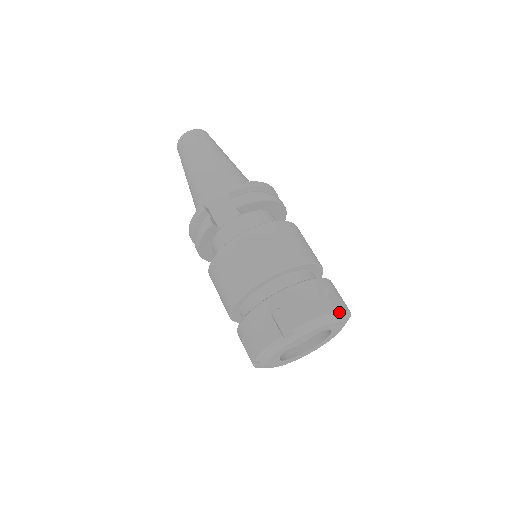
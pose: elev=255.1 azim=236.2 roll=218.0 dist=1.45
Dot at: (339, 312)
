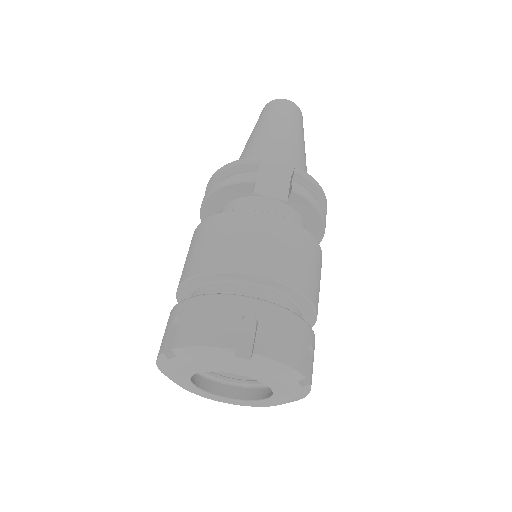
Dot at: (305, 383)
